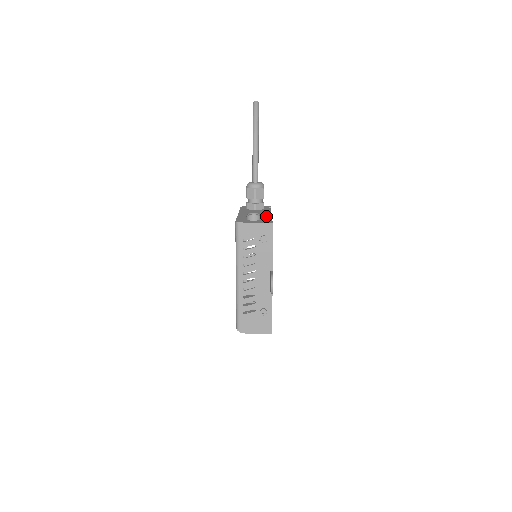
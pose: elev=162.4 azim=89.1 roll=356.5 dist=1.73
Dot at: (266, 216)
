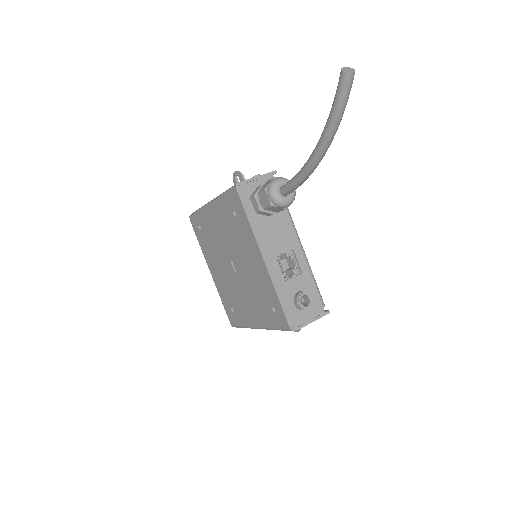
Dot at: (306, 270)
